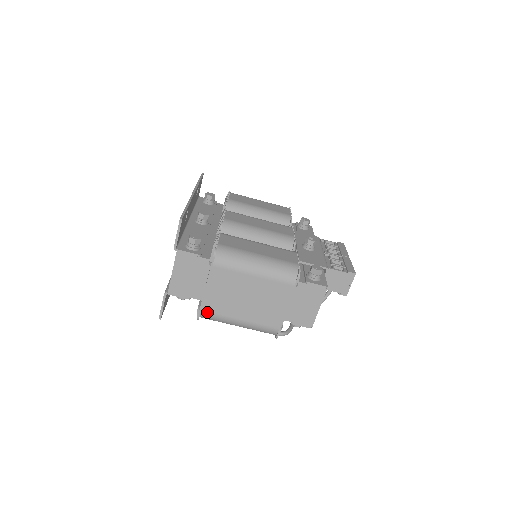
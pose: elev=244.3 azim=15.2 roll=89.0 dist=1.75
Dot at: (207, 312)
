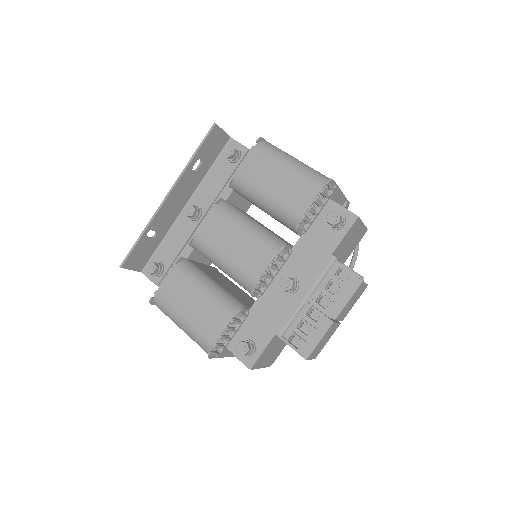
Dot at: occluded
